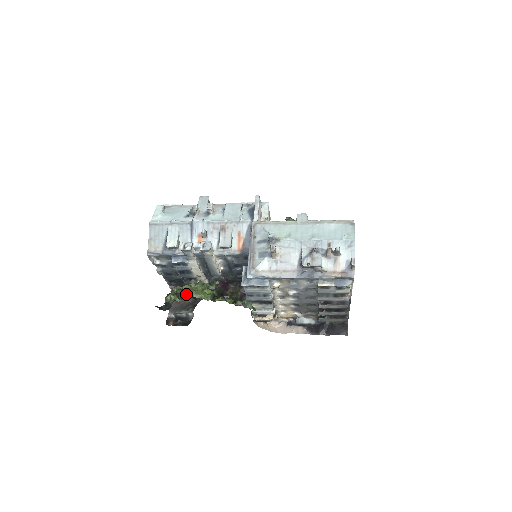
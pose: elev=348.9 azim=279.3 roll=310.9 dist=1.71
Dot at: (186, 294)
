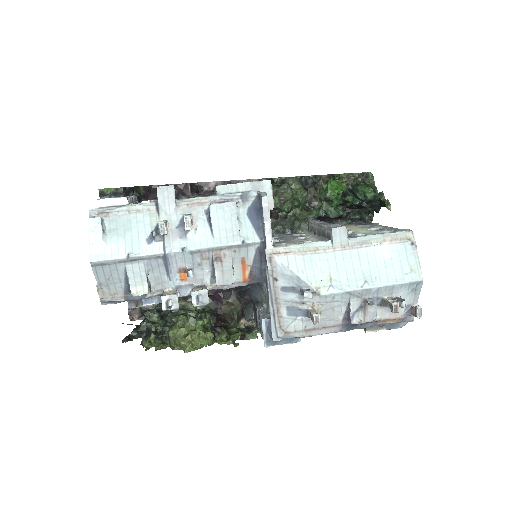
Dot at: (176, 344)
